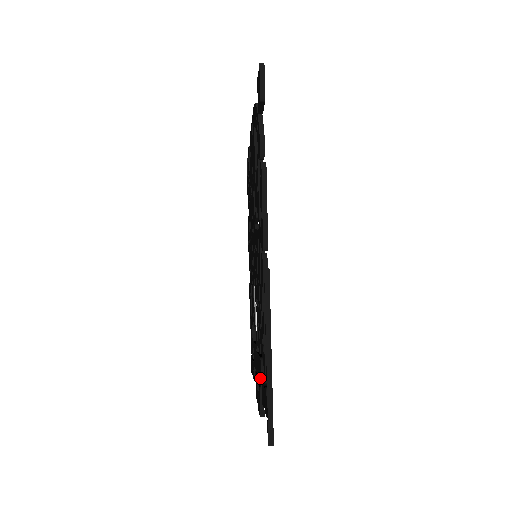
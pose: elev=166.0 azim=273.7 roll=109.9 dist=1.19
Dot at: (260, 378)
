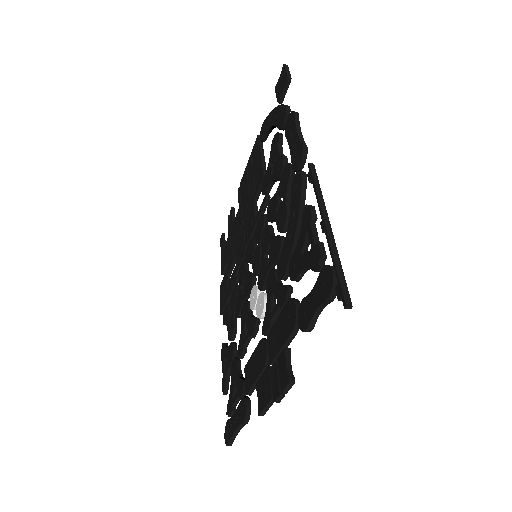
Dot at: (290, 322)
